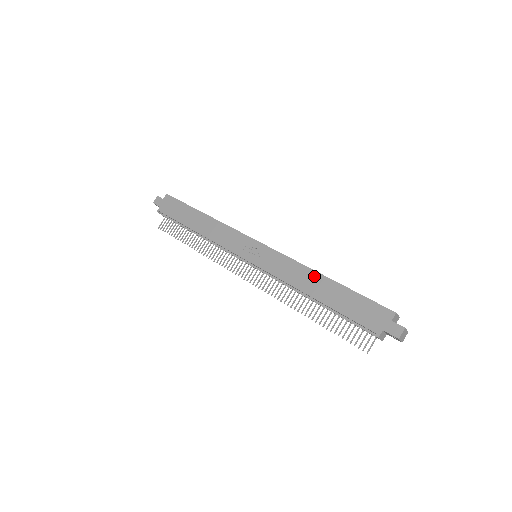
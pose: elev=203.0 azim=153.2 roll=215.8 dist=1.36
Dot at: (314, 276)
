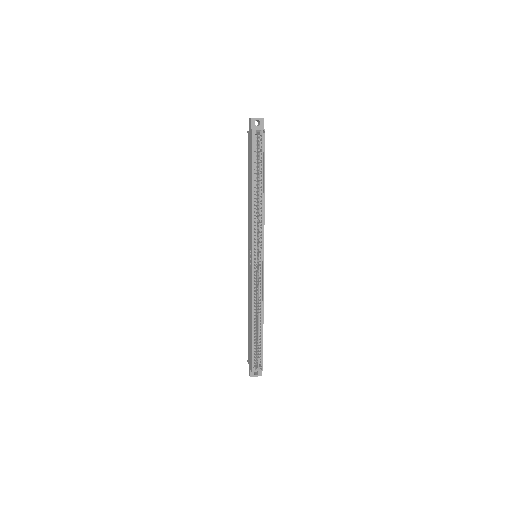
Dot at: (251, 313)
